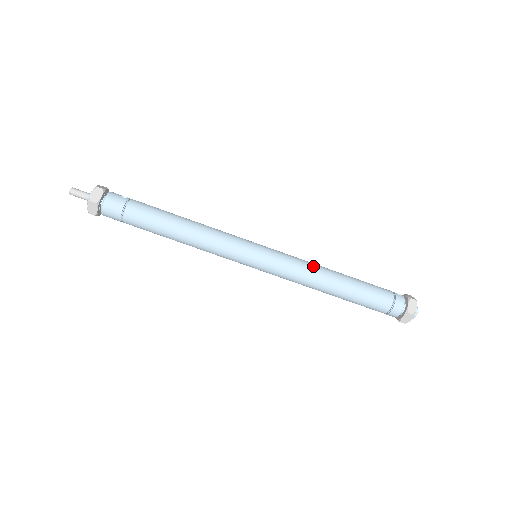
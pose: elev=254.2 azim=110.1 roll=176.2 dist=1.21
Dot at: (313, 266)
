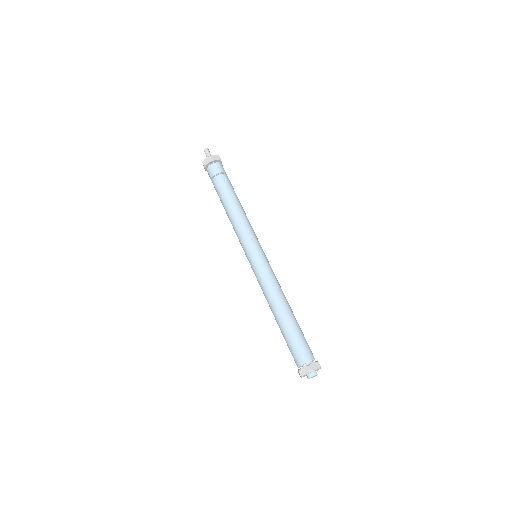
Dot at: (280, 288)
